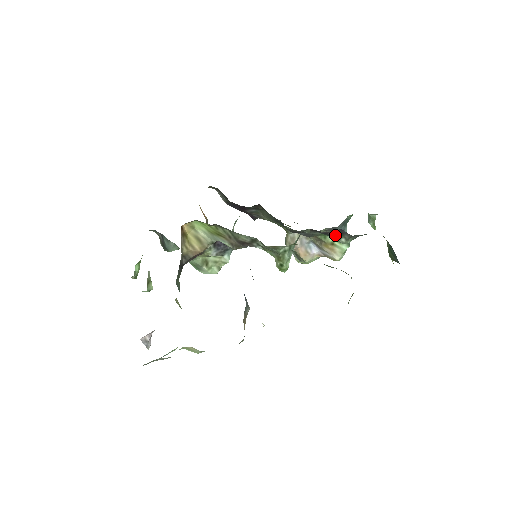
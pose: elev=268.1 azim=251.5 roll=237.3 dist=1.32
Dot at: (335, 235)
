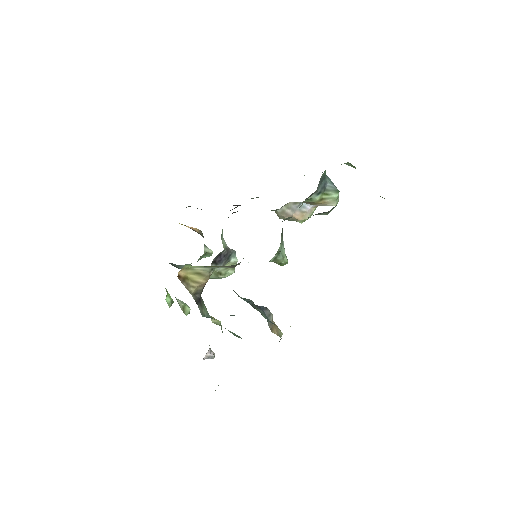
Dot at: occluded
